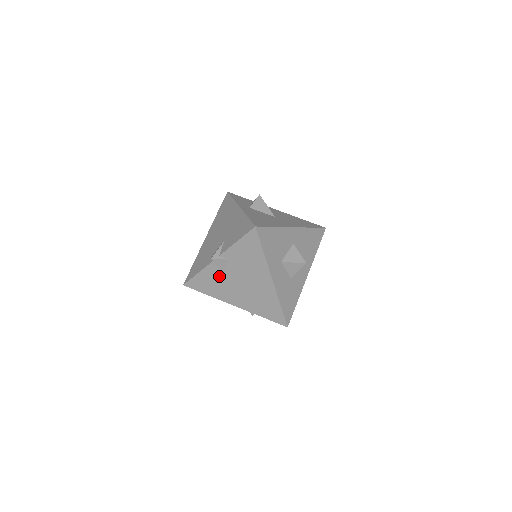
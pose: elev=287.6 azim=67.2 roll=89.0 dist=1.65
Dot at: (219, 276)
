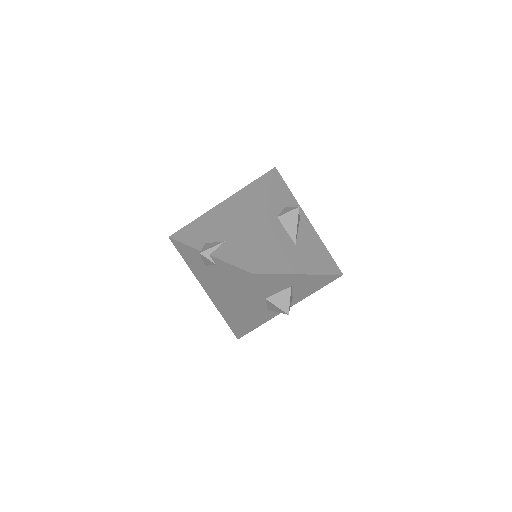
Dot at: (202, 264)
